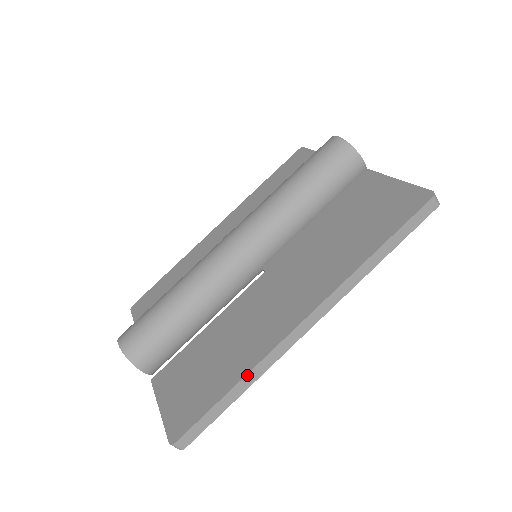
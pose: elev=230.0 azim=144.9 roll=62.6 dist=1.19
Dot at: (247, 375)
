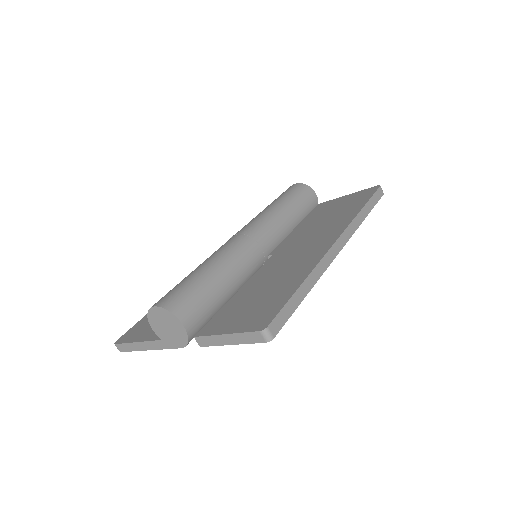
Dot at: (309, 275)
